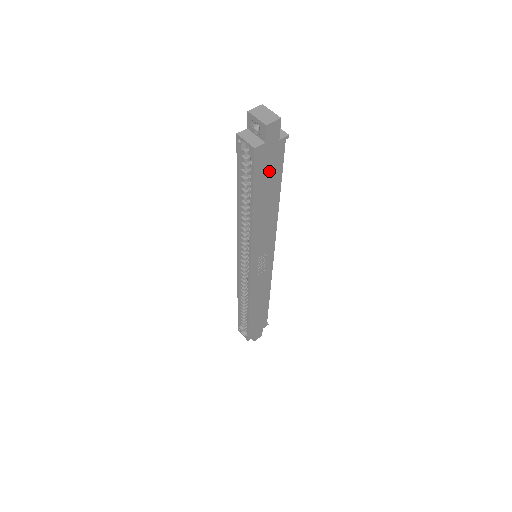
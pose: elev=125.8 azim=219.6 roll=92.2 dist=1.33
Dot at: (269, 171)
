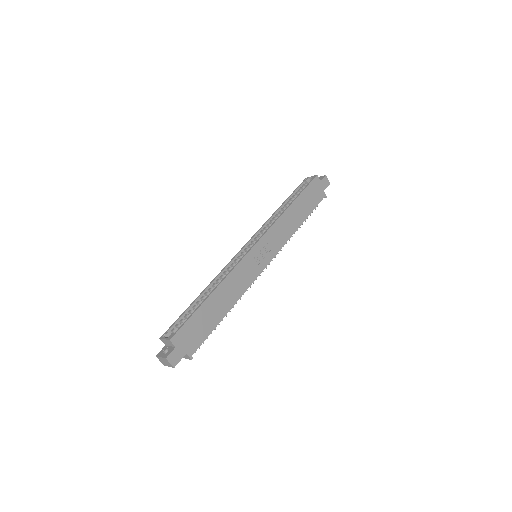
Dot at: (312, 197)
